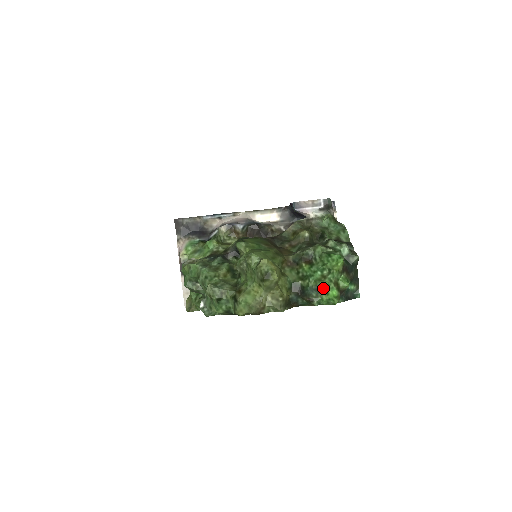
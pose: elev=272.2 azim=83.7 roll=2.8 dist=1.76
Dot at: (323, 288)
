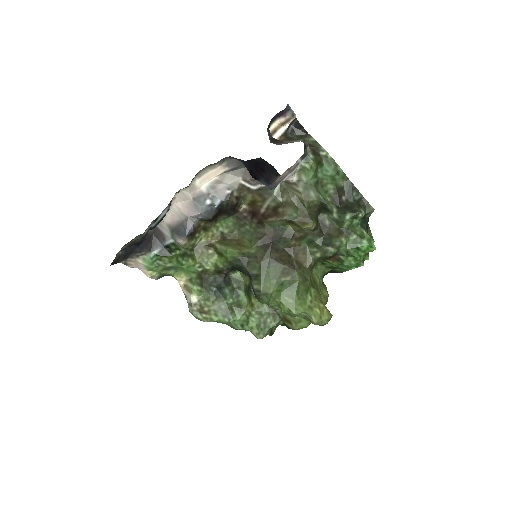
Dot at: occluded
